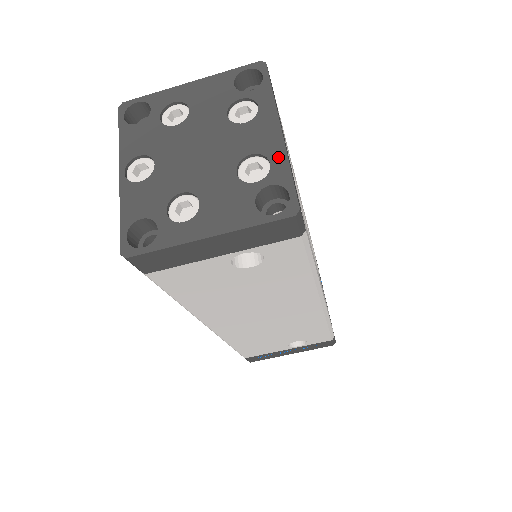
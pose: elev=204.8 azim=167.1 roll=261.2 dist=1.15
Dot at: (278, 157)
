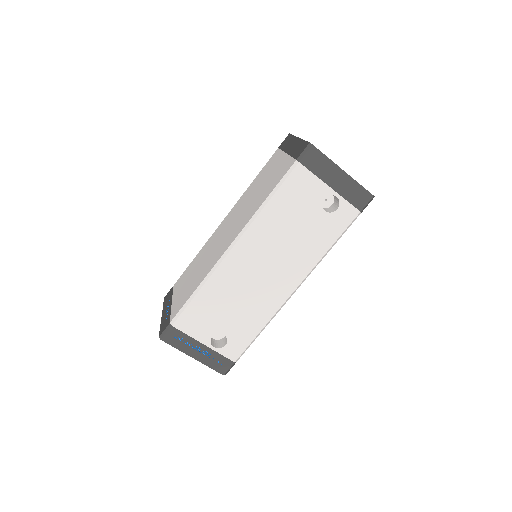
Dot at: occluded
